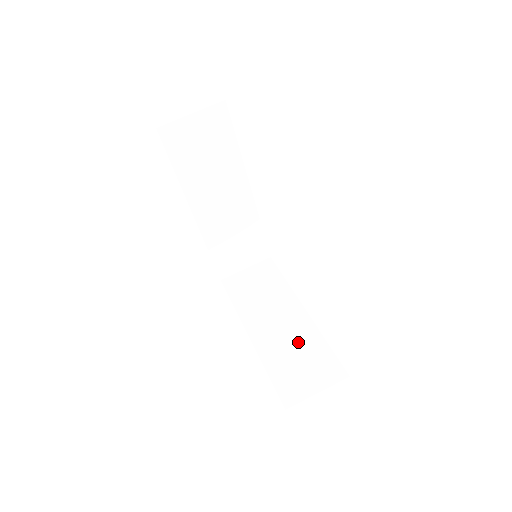
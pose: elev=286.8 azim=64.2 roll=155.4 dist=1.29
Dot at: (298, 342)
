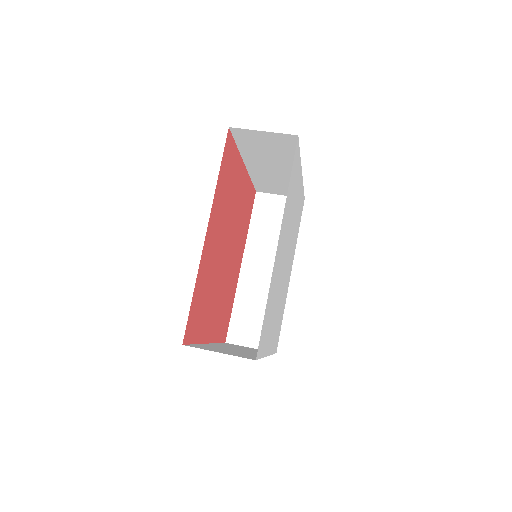
Dot at: (240, 352)
